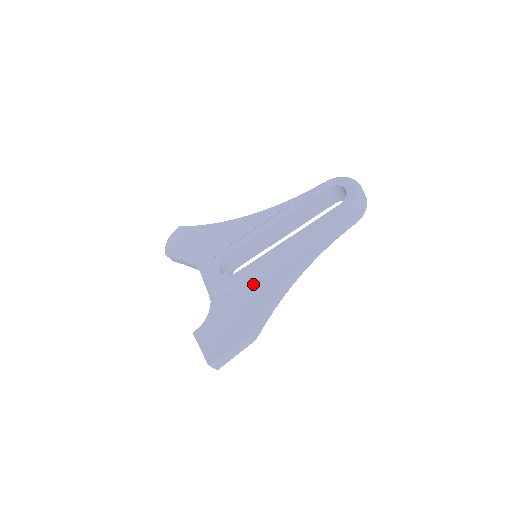
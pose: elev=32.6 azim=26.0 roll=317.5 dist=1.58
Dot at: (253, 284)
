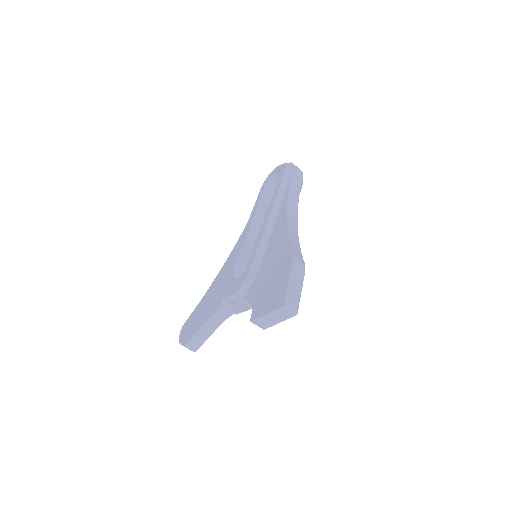
Dot at: (267, 252)
